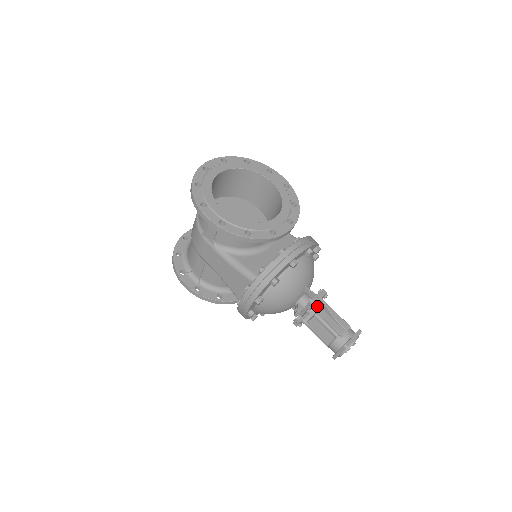
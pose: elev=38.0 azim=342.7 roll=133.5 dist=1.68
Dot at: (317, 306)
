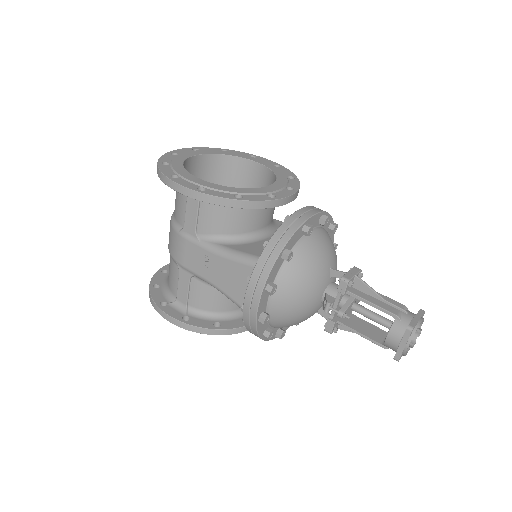
Dot at: (353, 289)
